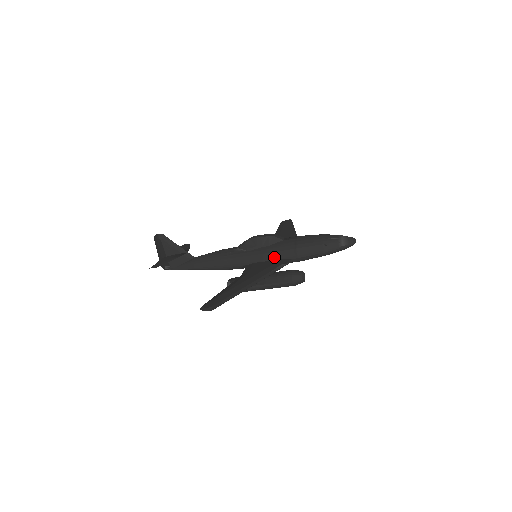
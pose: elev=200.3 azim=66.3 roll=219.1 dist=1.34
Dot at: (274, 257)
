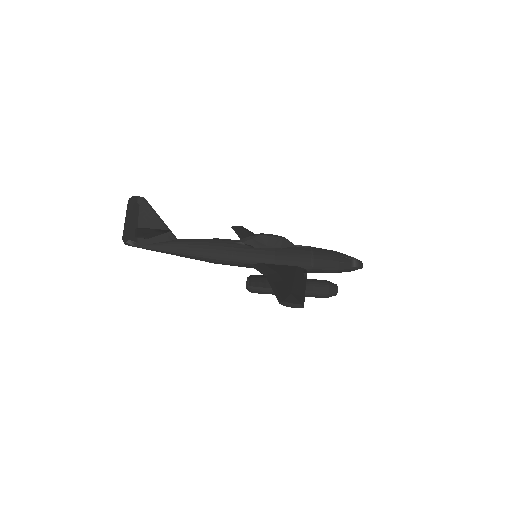
Dot at: (288, 262)
